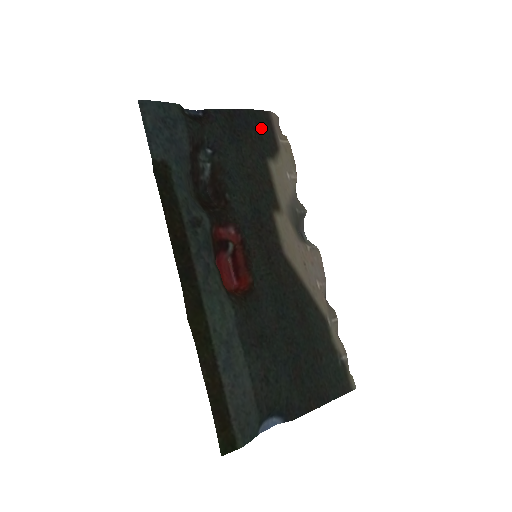
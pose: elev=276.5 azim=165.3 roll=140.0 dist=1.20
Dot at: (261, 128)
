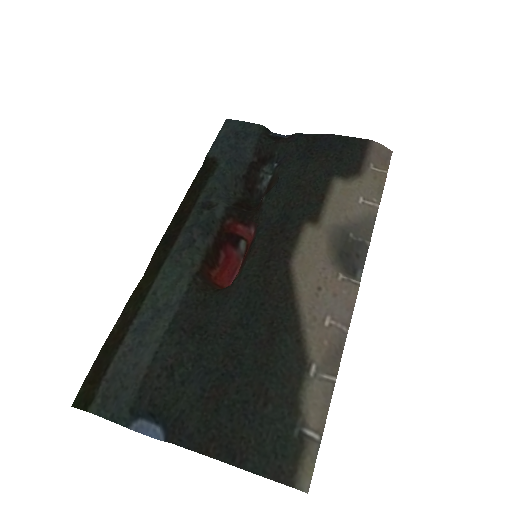
Dot at: (347, 152)
